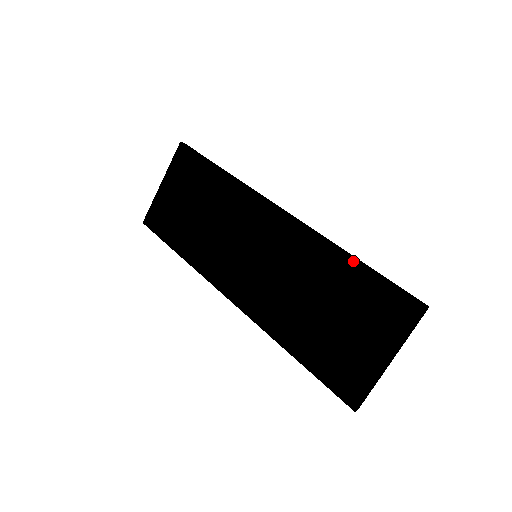
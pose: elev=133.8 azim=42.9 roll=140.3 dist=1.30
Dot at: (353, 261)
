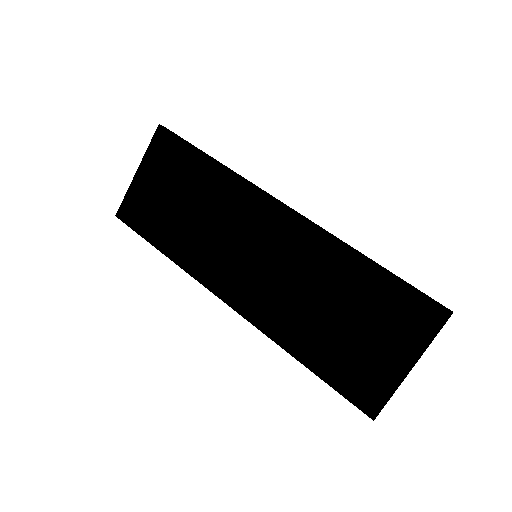
Dot at: (370, 264)
